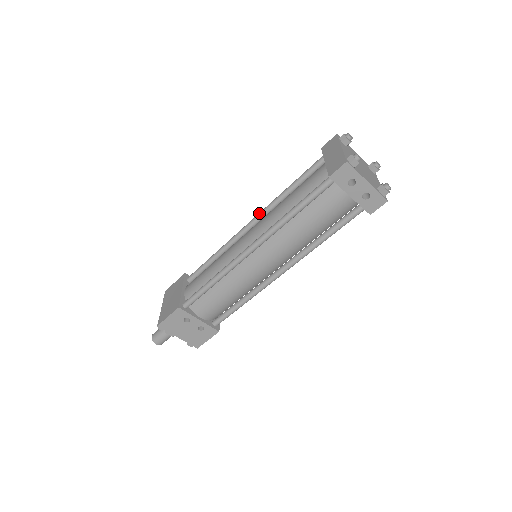
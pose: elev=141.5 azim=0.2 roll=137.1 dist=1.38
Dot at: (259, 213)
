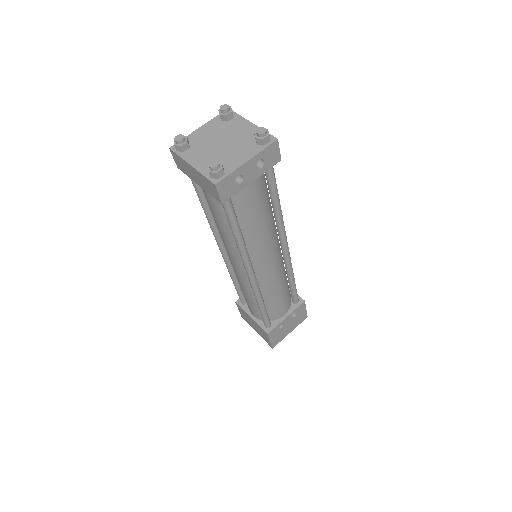
Dot at: occluded
